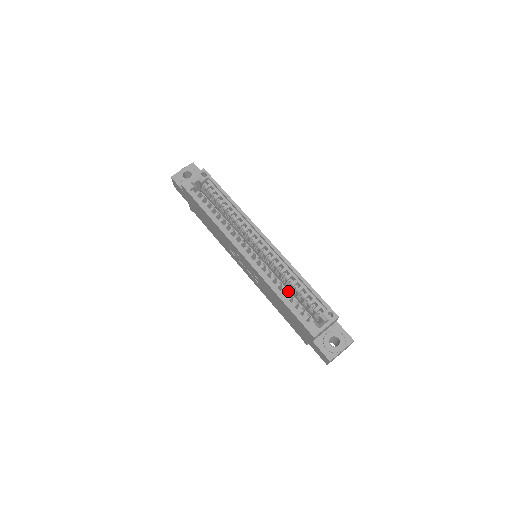
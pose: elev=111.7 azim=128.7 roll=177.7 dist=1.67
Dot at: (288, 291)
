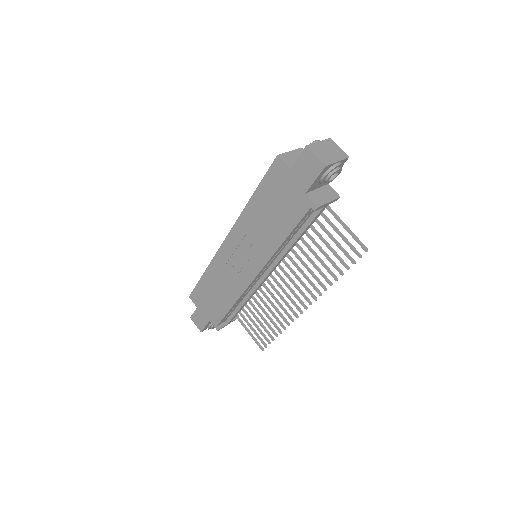
Dot at: occluded
